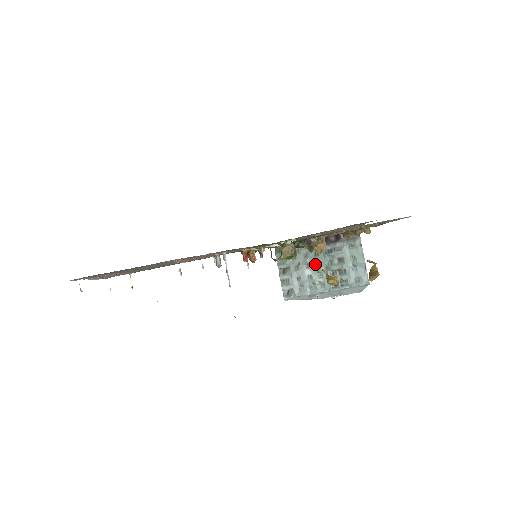
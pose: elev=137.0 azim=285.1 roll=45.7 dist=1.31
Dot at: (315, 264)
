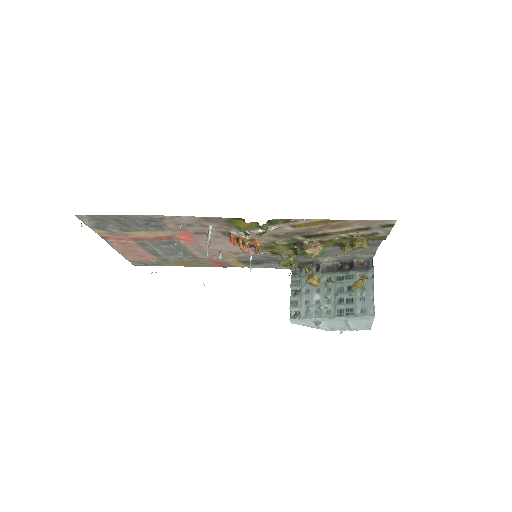
Dot at: (325, 290)
